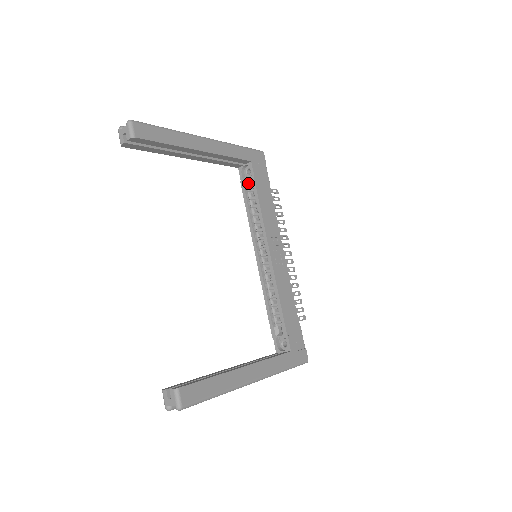
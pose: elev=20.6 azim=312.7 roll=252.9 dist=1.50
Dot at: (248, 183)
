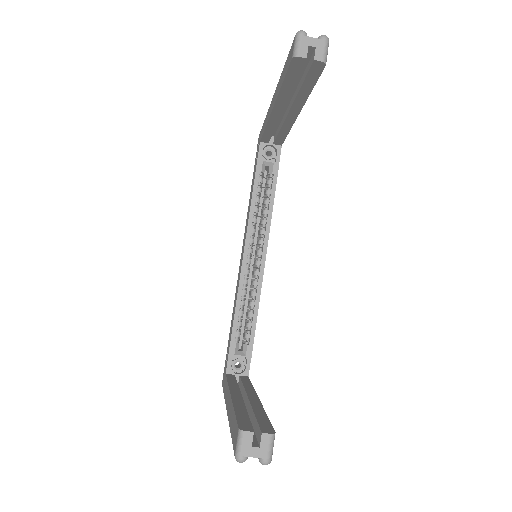
Dot at: (265, 166)
